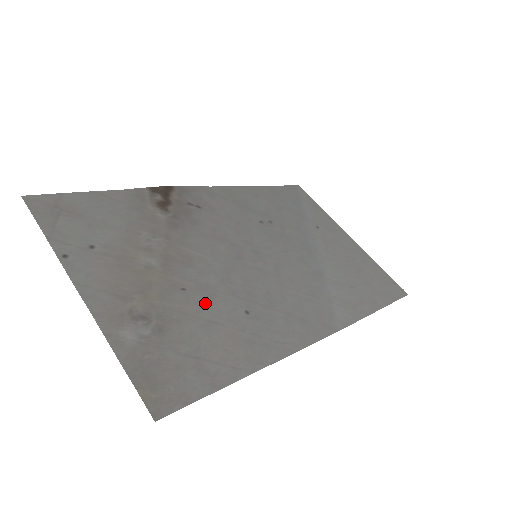
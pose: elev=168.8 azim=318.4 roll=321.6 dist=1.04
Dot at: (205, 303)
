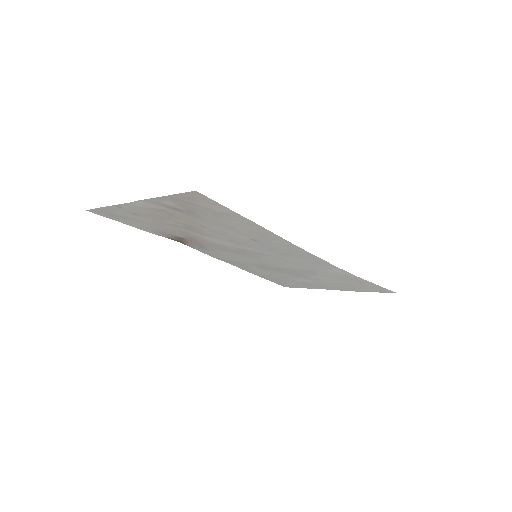
Dot at: (221, 230)
